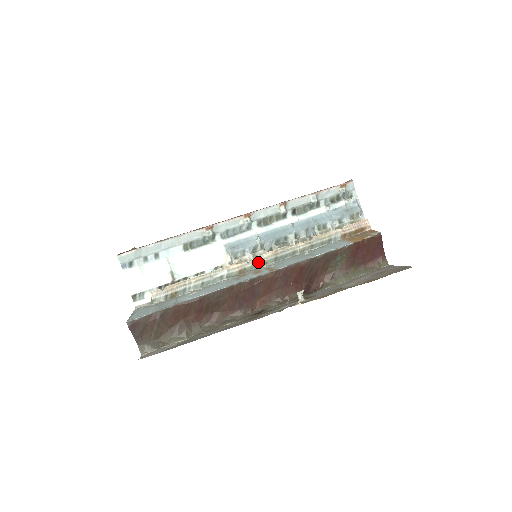
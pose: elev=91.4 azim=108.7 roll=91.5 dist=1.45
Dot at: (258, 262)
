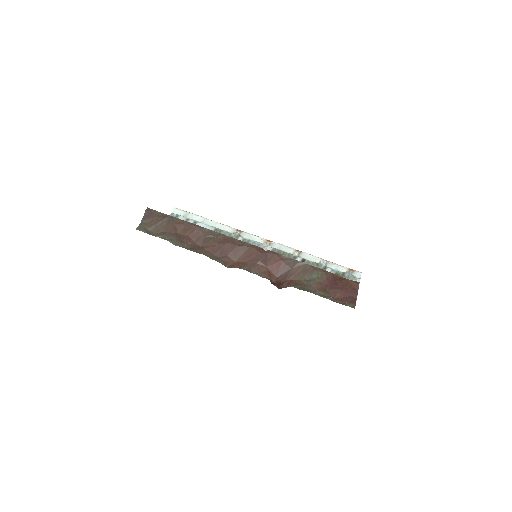
Dot at: occluded
